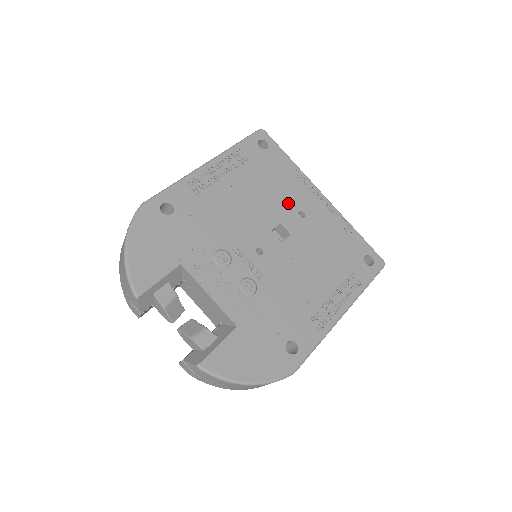
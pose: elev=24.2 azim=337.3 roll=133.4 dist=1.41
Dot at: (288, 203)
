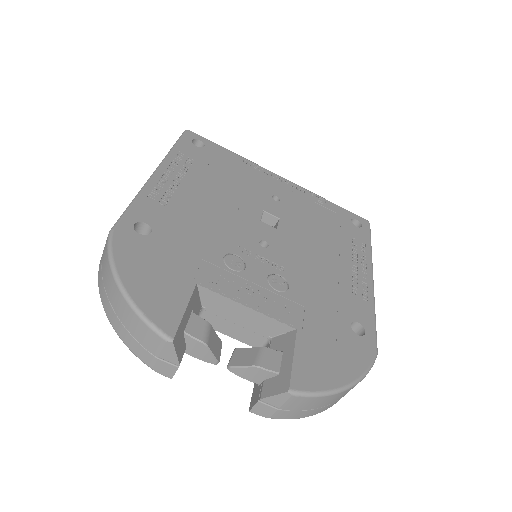
Dot at: (257, 191)
